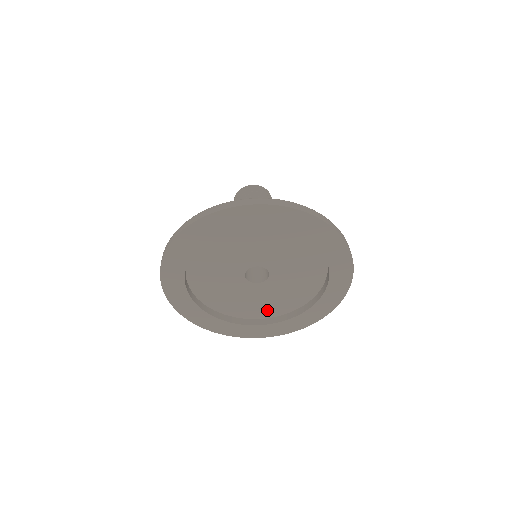
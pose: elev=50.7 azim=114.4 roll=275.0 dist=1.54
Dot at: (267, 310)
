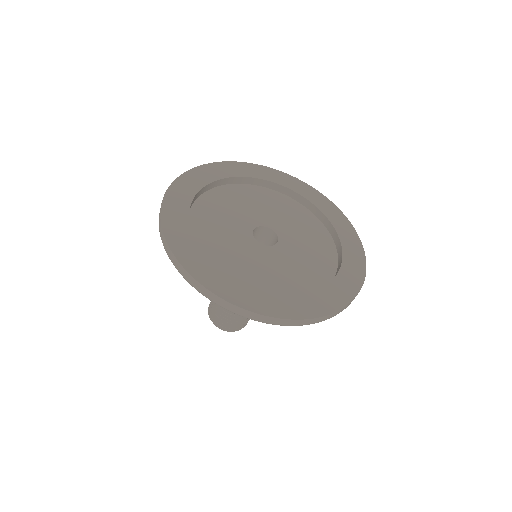
Dot at: (235, 273)
